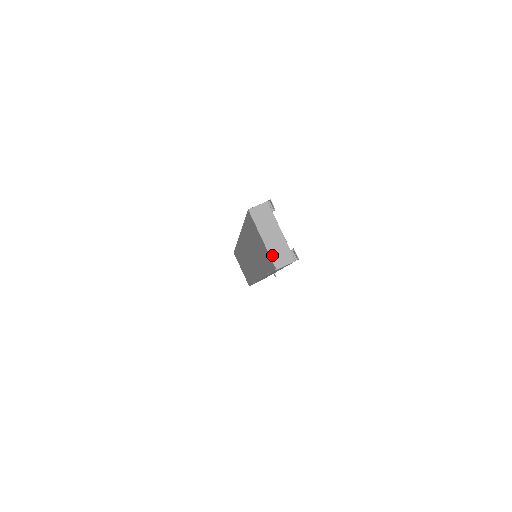
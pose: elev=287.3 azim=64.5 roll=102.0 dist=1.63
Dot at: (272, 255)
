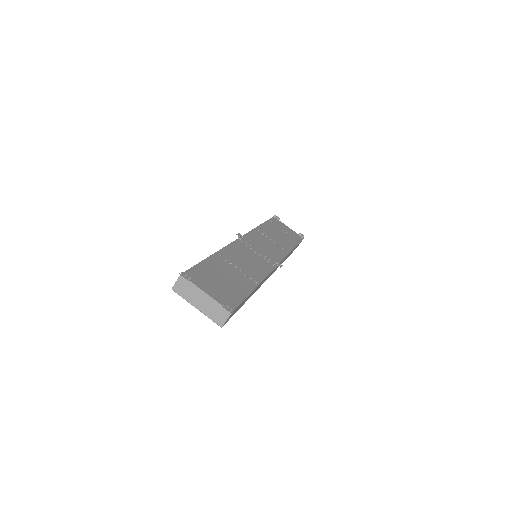
Dot at: (211, 317)
